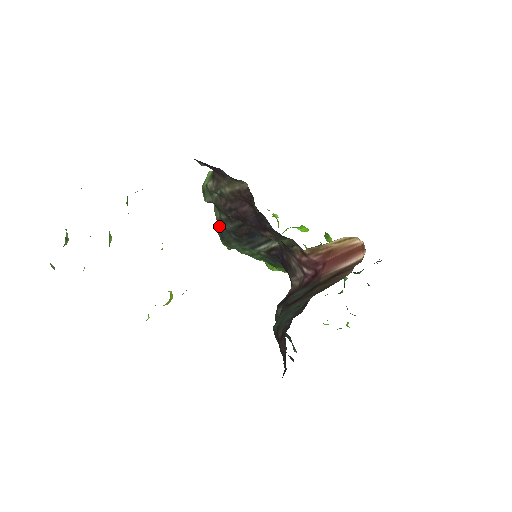
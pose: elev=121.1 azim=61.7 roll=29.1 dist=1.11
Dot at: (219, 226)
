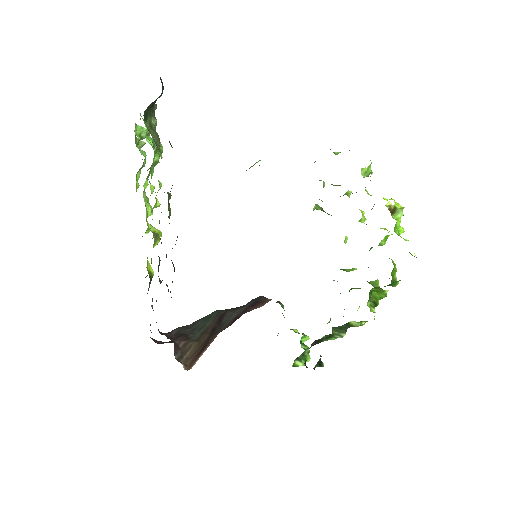
Dot at: occluded
